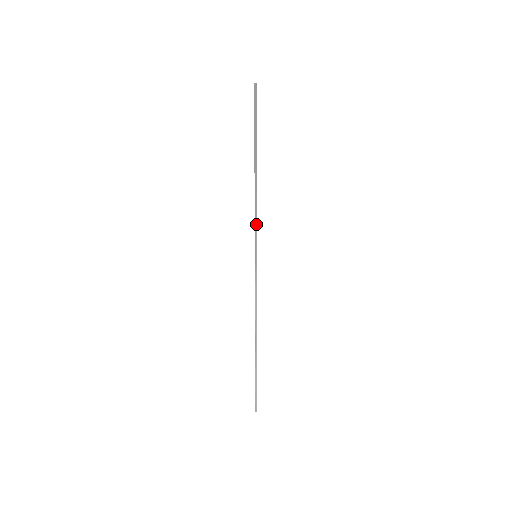
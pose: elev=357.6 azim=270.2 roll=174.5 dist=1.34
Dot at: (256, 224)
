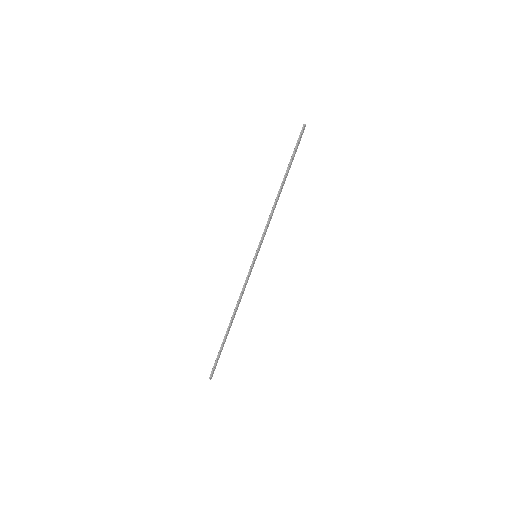
Dot at: (265, 231)
